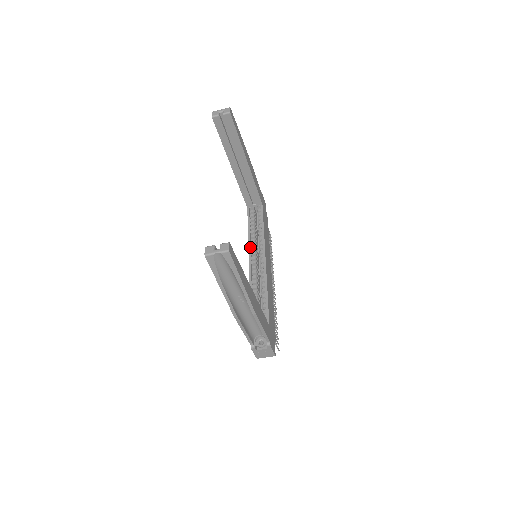
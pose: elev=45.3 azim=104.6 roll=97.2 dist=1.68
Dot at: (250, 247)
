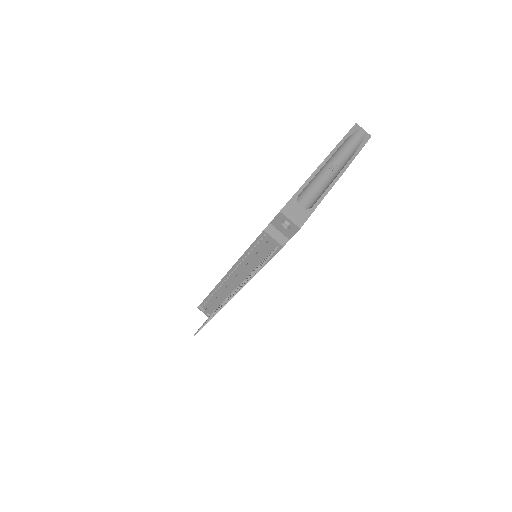
Dot at: occluded
